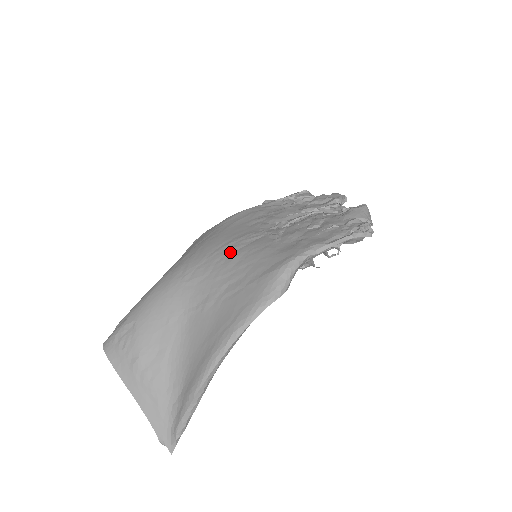
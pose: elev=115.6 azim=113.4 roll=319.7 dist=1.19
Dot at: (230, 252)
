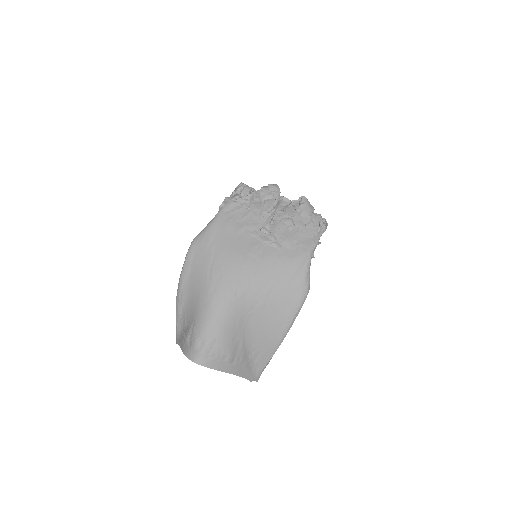
Dot at: (254, 267)
